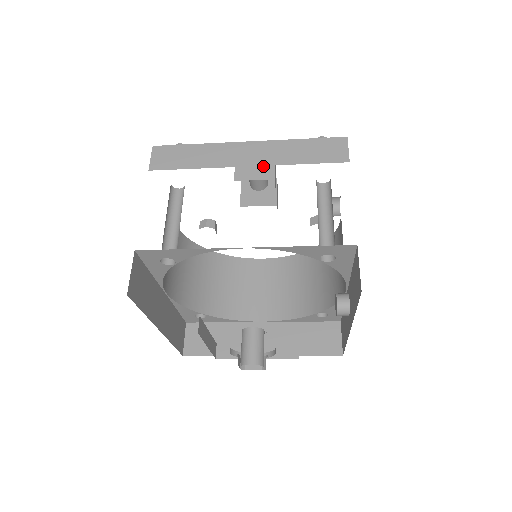
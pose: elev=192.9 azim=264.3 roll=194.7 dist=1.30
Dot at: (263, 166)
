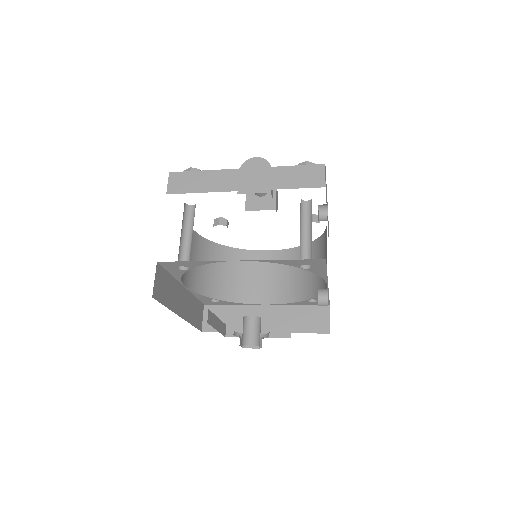
Dot at: occluded
